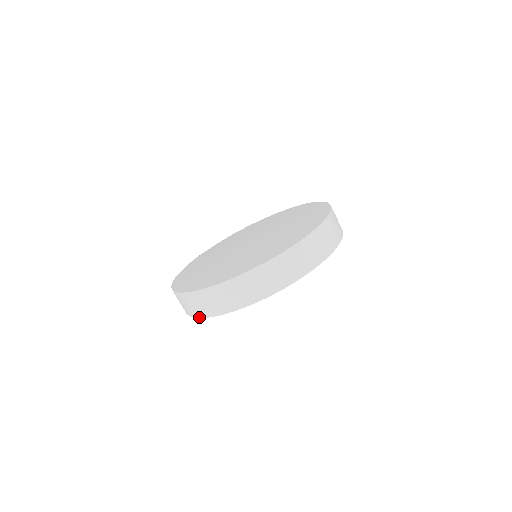
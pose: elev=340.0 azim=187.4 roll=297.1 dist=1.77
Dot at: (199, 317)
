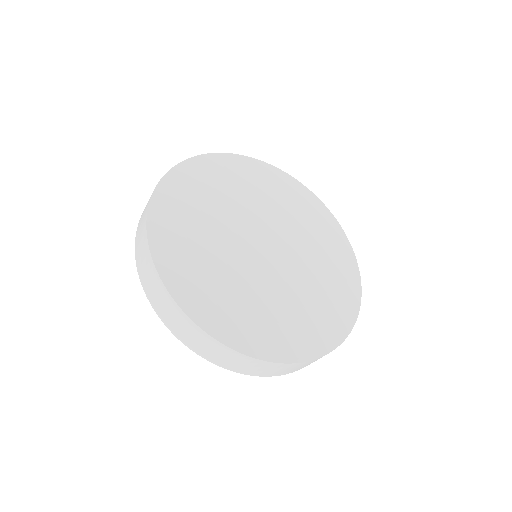
Dot at: (137, 265)
